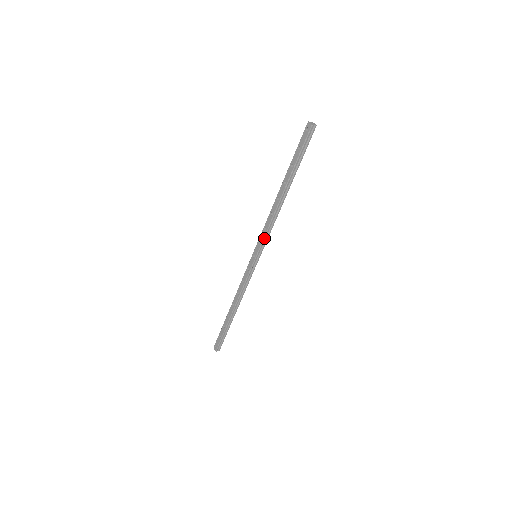
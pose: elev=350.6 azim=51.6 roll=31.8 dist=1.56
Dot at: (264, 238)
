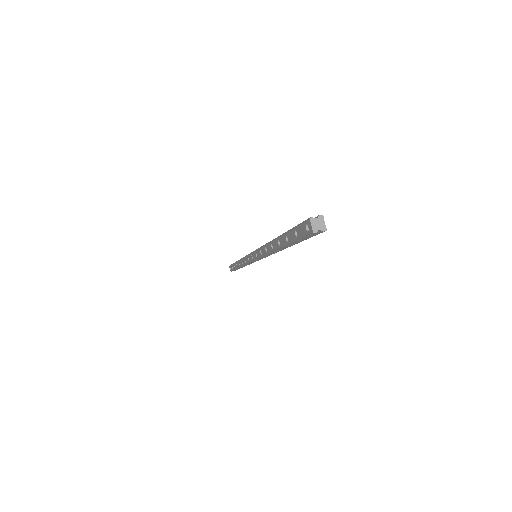
Dot at: (260, 258)
